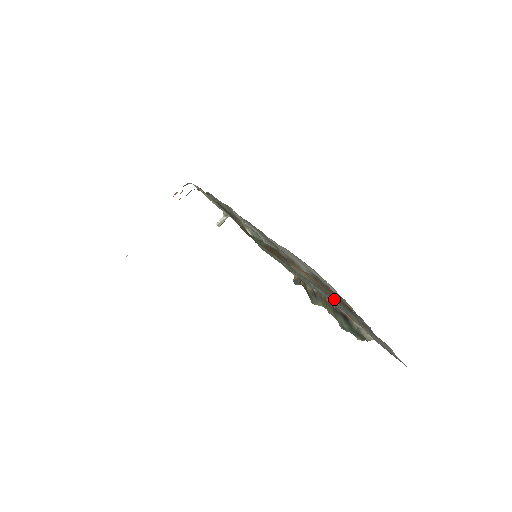
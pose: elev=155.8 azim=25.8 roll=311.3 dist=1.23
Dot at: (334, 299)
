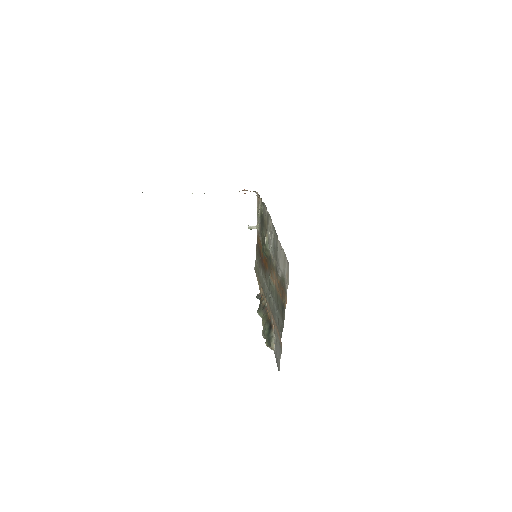
Dot at: (279, 302)
